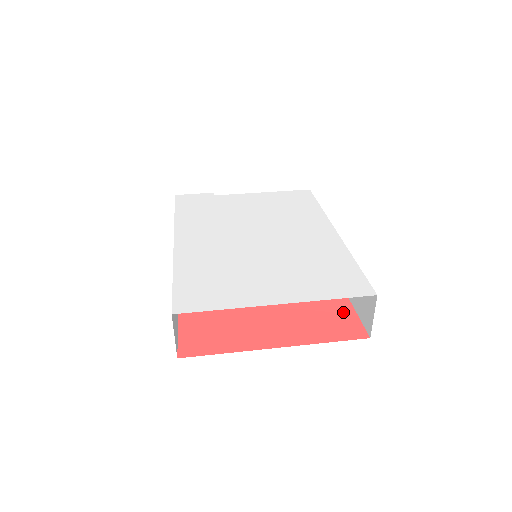
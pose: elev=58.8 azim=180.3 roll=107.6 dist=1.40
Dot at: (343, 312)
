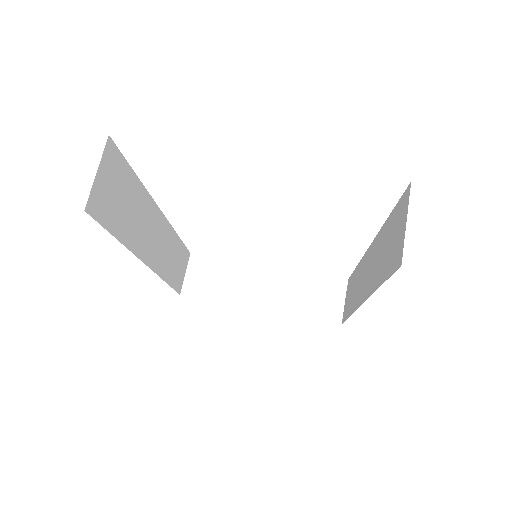
Dot at: occluded
